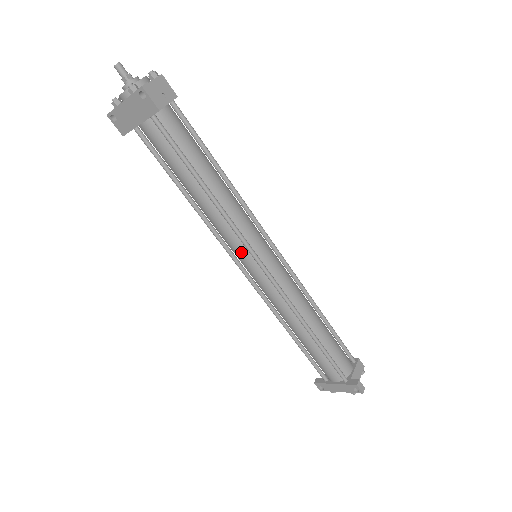
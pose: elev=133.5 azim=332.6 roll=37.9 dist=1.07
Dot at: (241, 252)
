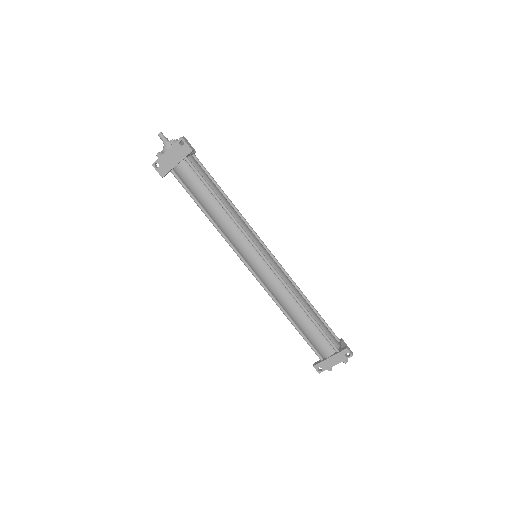
Dot at: (247, 249)
